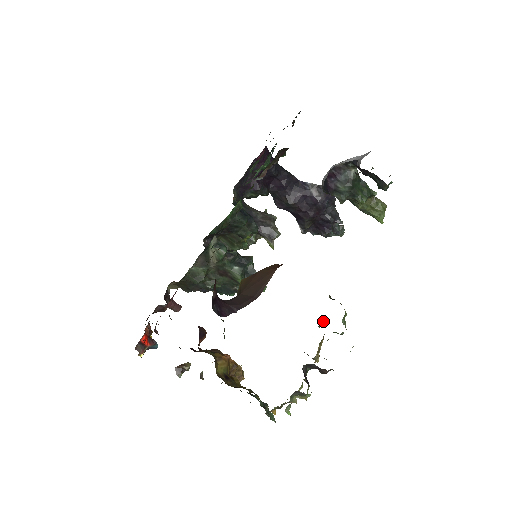
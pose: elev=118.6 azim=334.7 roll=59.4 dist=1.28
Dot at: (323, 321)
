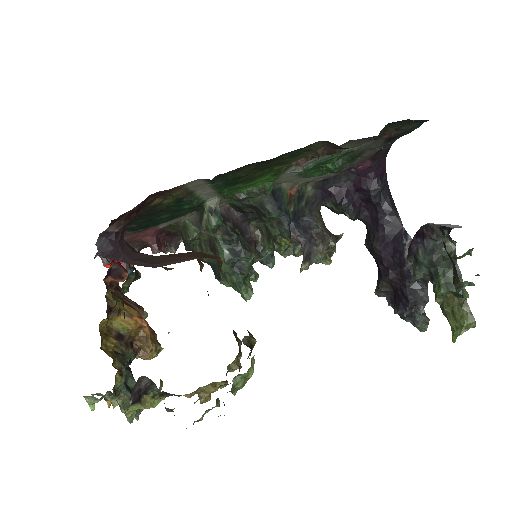
Dot at: (240, 367)
